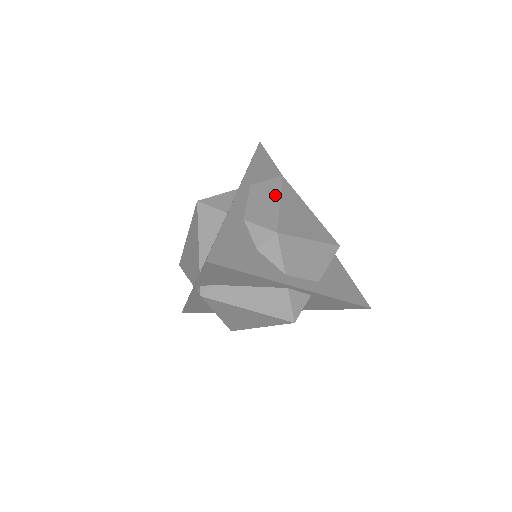
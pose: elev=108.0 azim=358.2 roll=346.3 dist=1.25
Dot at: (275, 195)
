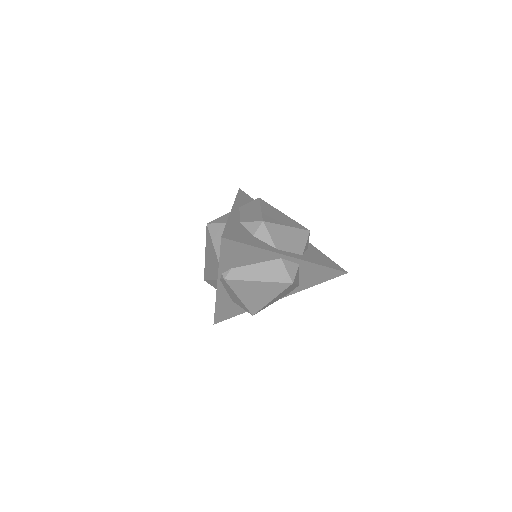
Dot at: (257, 207)
